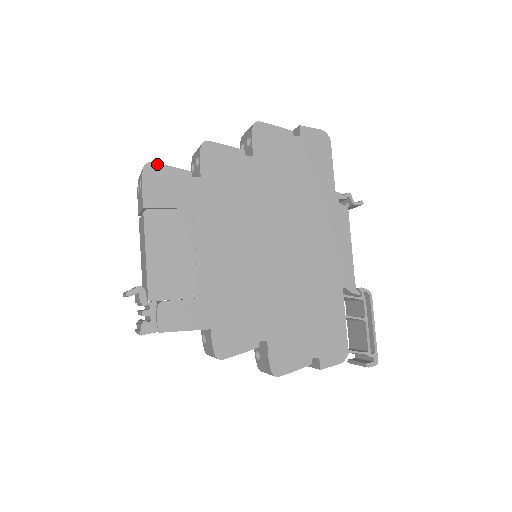
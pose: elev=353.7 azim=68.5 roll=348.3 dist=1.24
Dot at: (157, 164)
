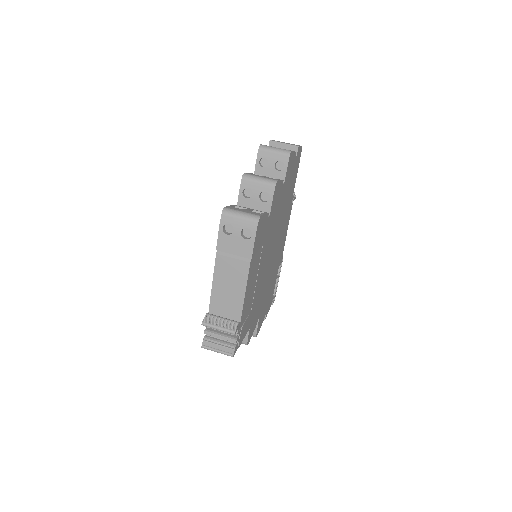
Dot at: (262, 216)
